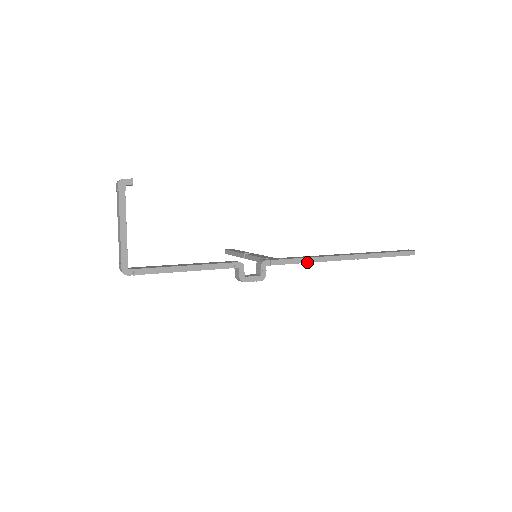
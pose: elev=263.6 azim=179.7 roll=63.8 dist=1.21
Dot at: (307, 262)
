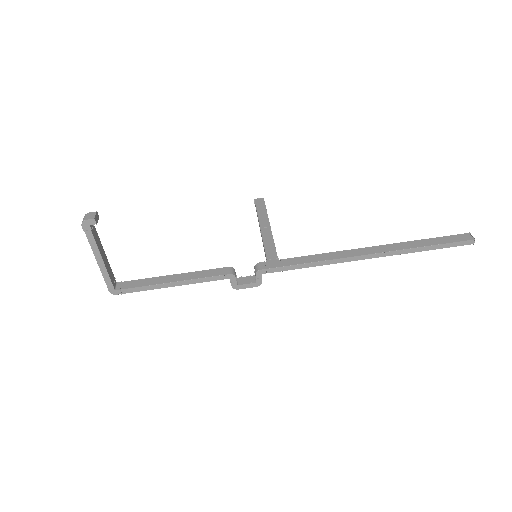
Dot at: (313, 266)
